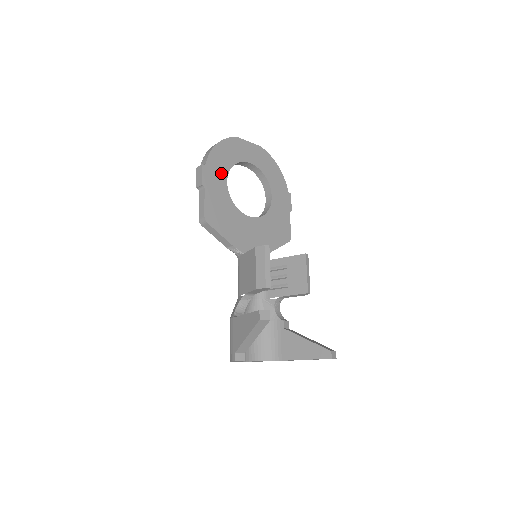
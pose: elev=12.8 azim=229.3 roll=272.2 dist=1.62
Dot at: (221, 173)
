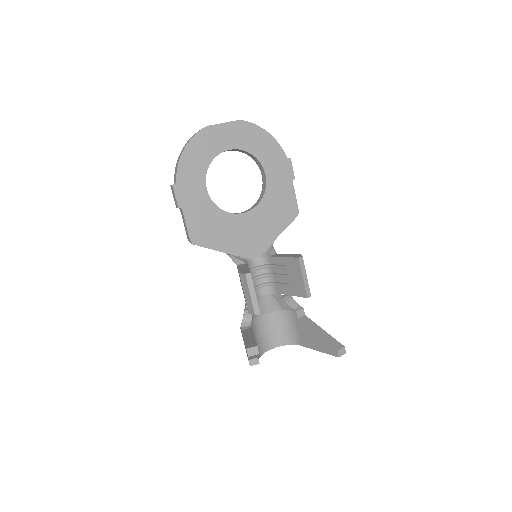
Dot at: (197, 182)
